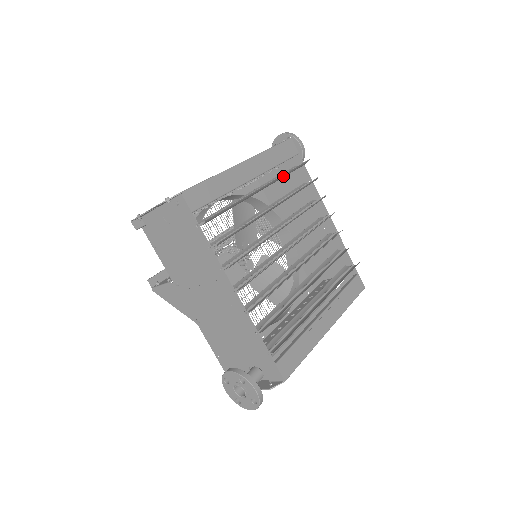
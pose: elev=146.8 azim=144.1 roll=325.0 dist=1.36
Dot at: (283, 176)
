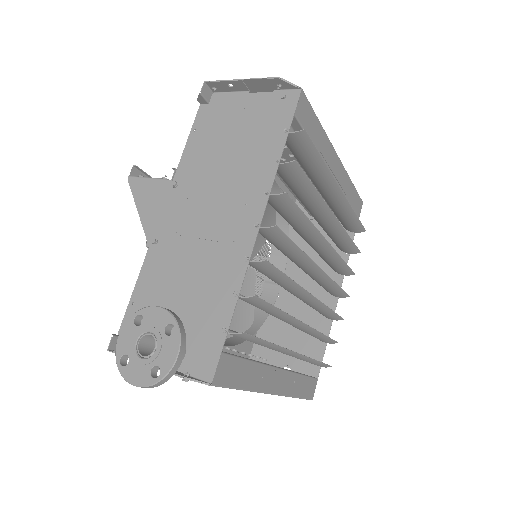
Dot at: (348, 211)
